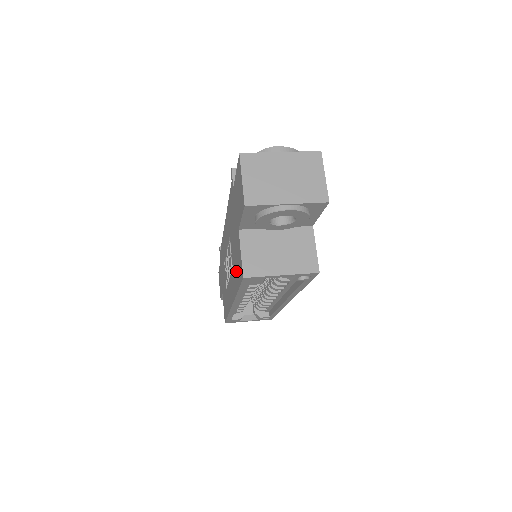
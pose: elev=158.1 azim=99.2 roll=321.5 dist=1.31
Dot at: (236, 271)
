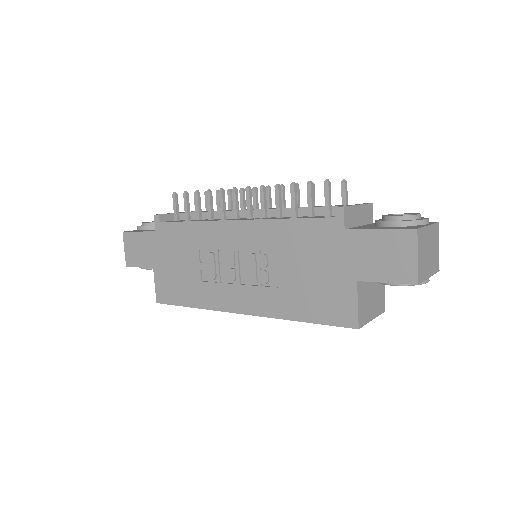
Dot at: (310, 304)
